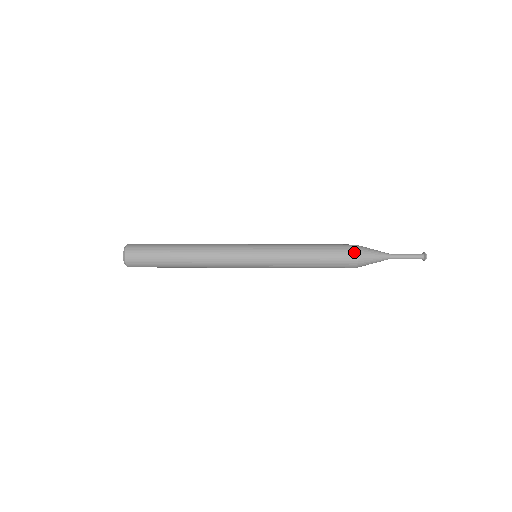
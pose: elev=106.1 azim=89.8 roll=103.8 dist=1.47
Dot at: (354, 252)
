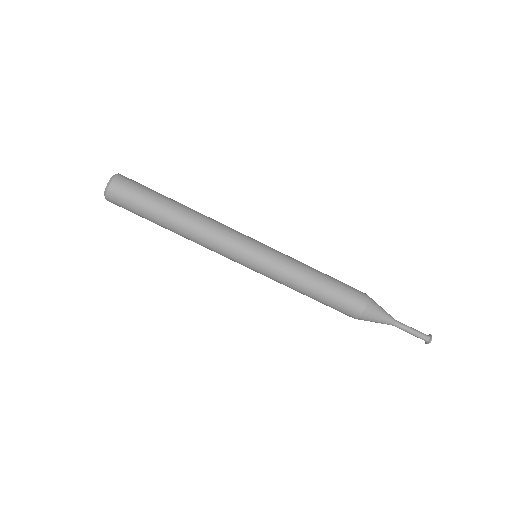
Dot at: (359, 310)
